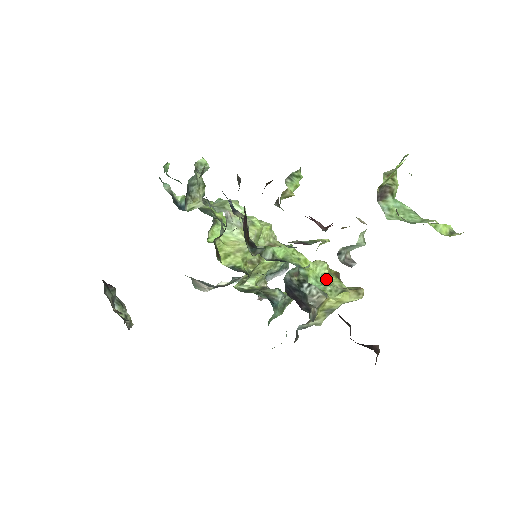
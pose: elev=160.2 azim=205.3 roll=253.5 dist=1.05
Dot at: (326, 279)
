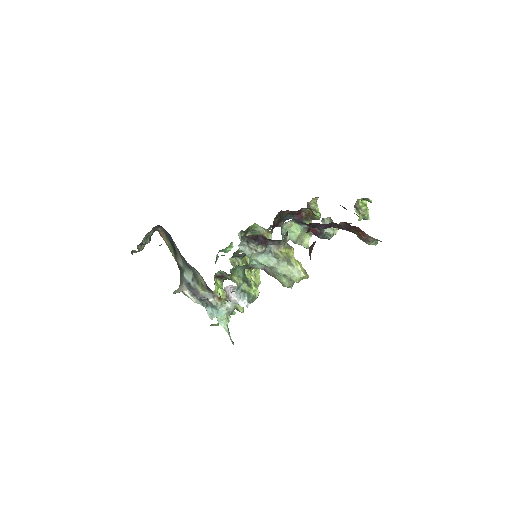
Dot at: occluded
